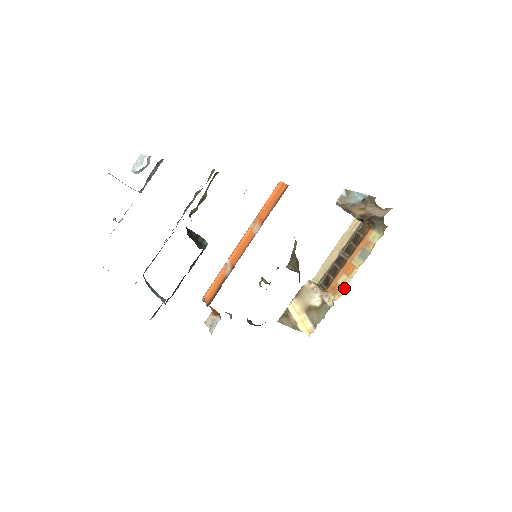
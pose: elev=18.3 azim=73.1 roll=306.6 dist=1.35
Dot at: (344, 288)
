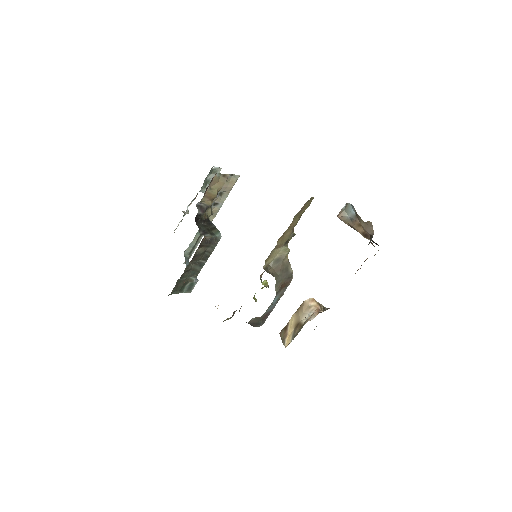
Dot at: occluded
